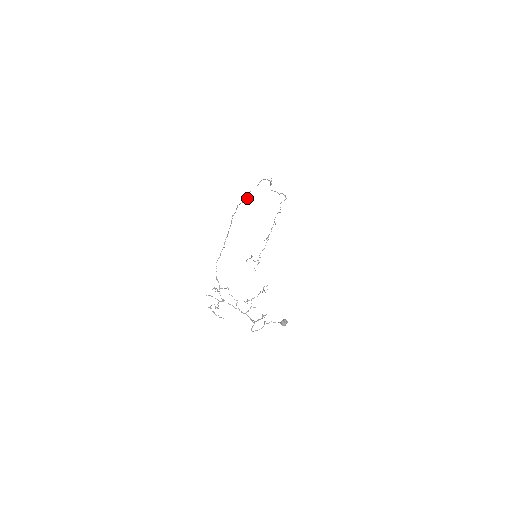
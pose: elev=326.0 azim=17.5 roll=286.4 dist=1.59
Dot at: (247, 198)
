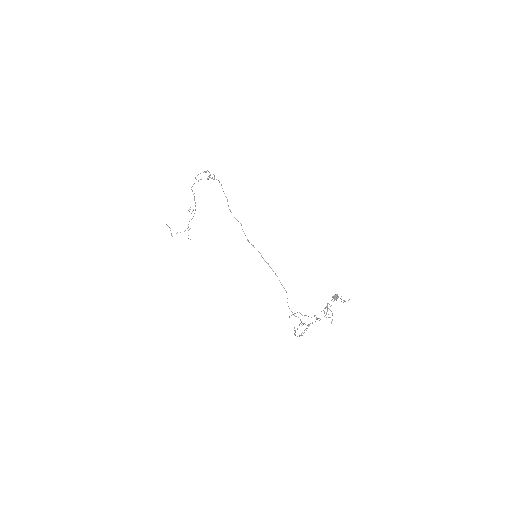
Dot at: occluded
